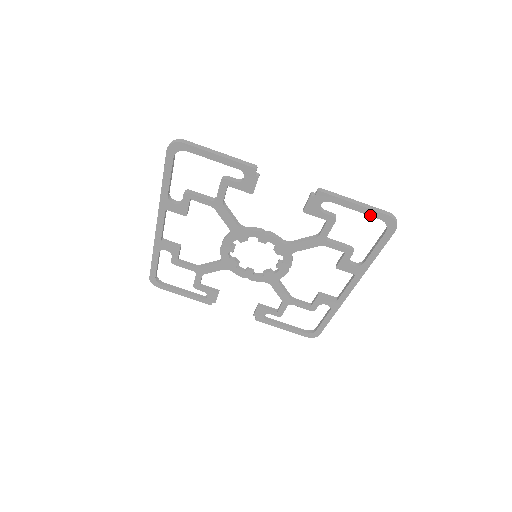
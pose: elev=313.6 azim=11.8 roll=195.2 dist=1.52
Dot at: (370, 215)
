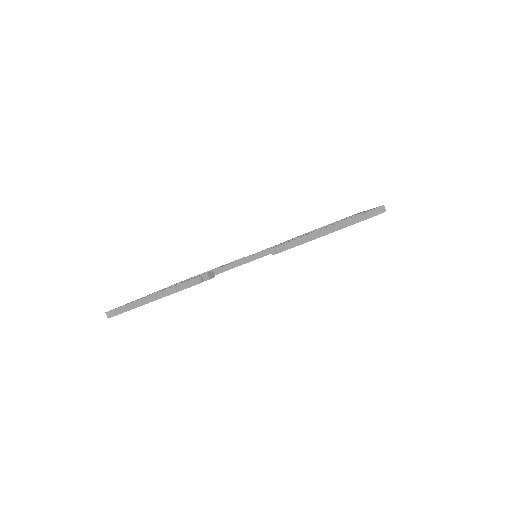
Dot at: occluded
